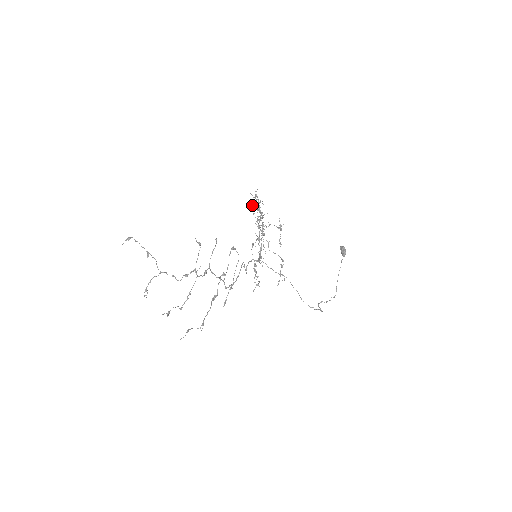
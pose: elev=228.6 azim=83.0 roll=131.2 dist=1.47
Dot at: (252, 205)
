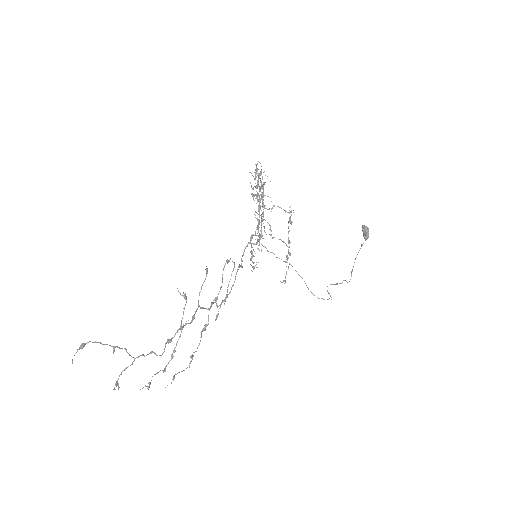
Dot at: (252, 189)
